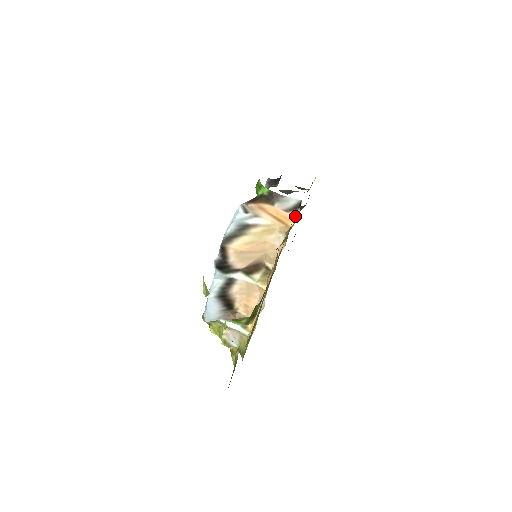
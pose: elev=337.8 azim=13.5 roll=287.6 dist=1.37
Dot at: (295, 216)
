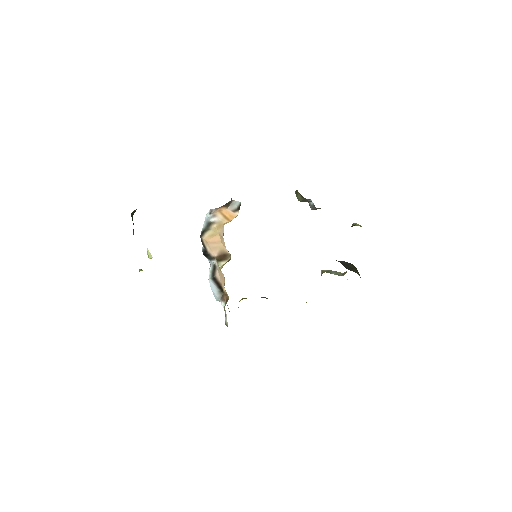
Dot at: occluded
